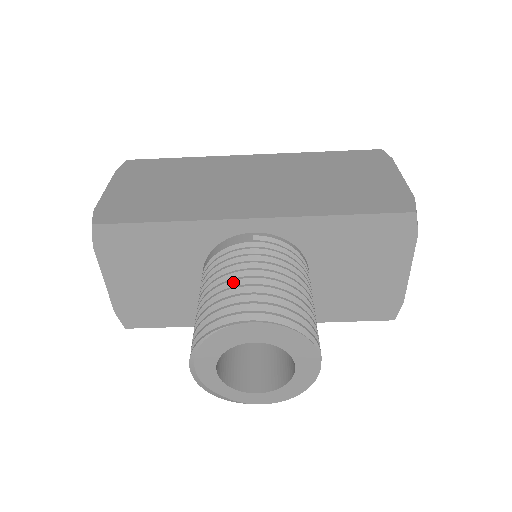
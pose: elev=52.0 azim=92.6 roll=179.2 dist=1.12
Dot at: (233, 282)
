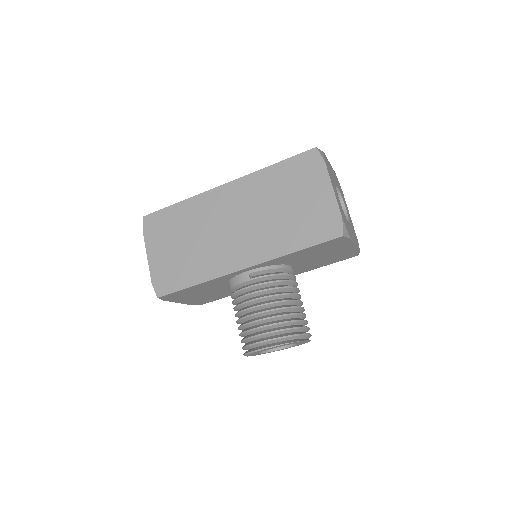
Dot at: (249, 317)
